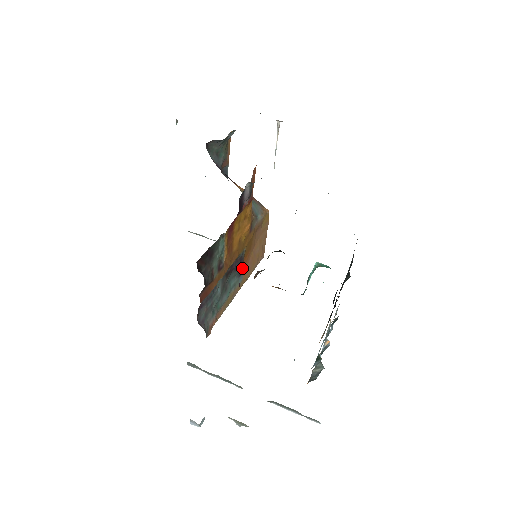
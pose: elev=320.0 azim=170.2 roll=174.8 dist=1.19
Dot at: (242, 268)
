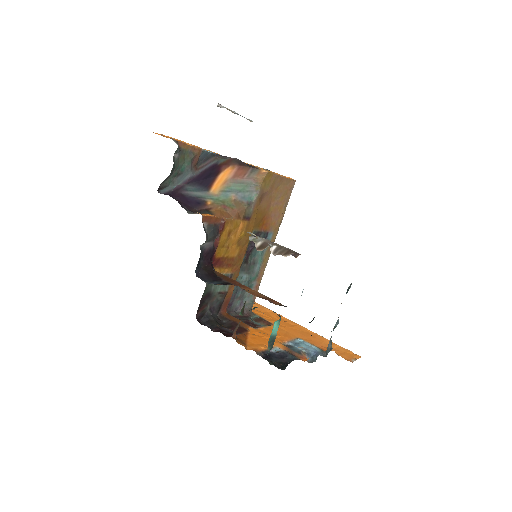
Dot at: (264, 233)
